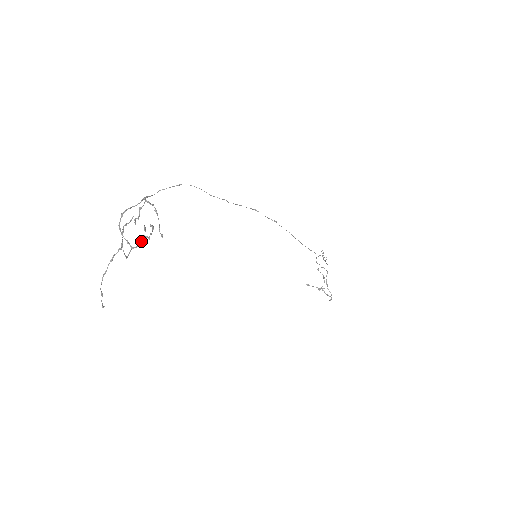
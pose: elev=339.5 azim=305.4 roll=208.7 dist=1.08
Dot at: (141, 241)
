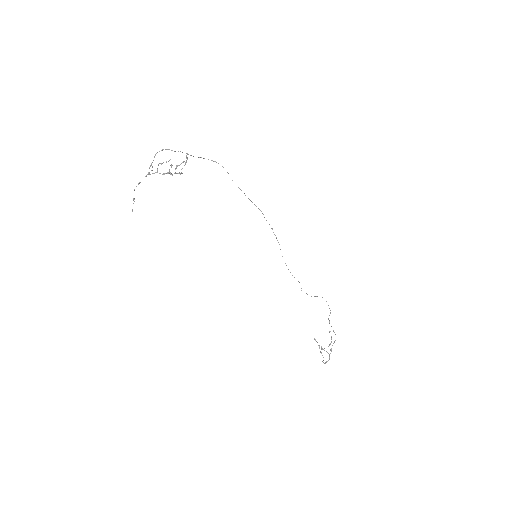
Dot at: (165, 173)
